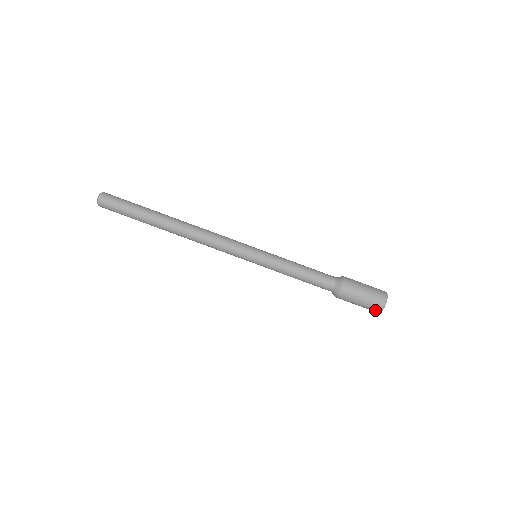
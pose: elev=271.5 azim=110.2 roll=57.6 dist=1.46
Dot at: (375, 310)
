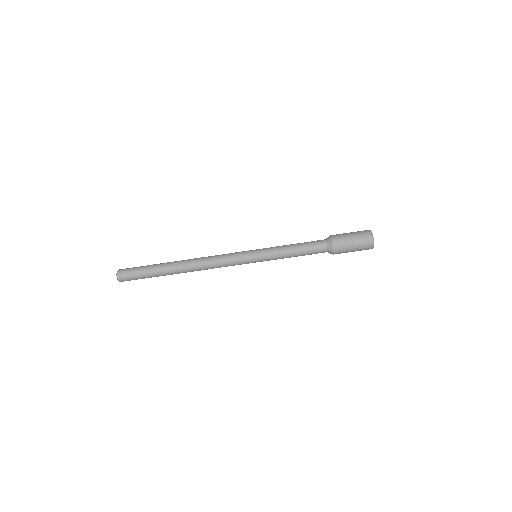
Dot at: (368, 249)
